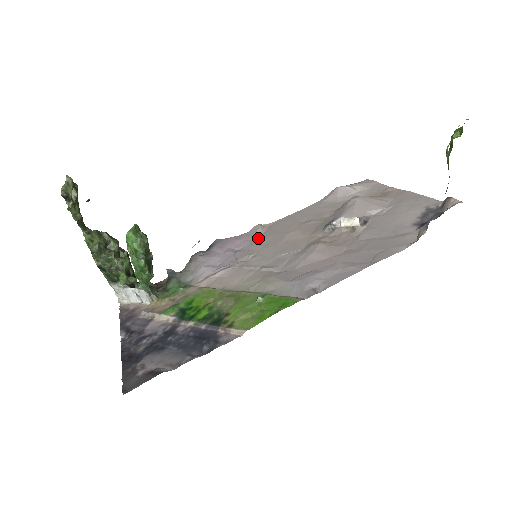
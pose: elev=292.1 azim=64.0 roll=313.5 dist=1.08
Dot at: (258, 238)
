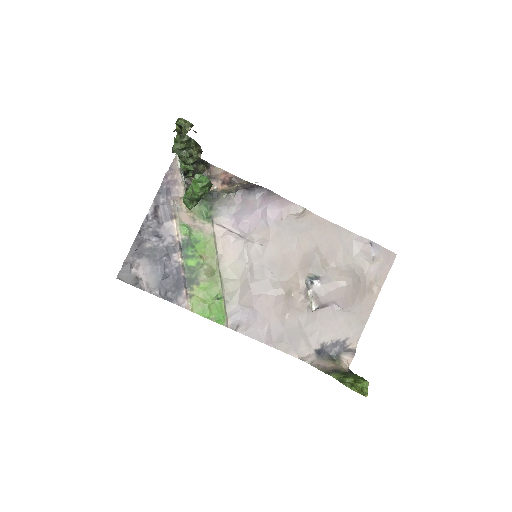
Dot at: (287, 222)
